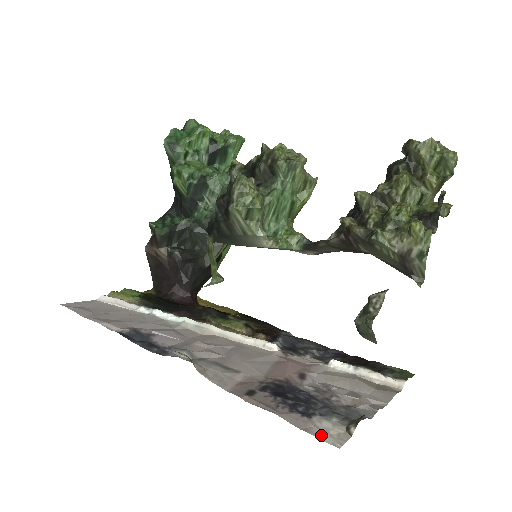
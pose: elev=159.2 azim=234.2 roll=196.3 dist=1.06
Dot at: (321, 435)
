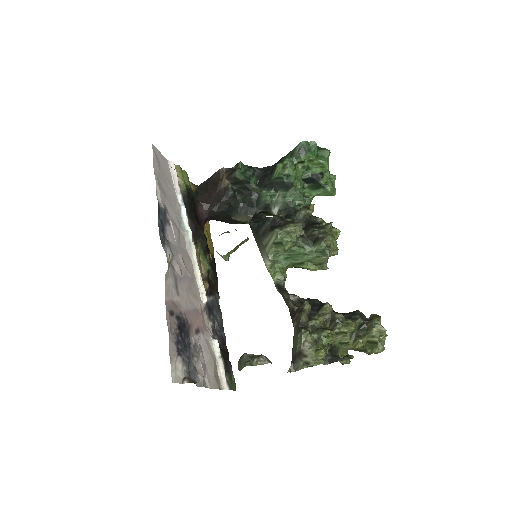
Dot at: (173, 368)
